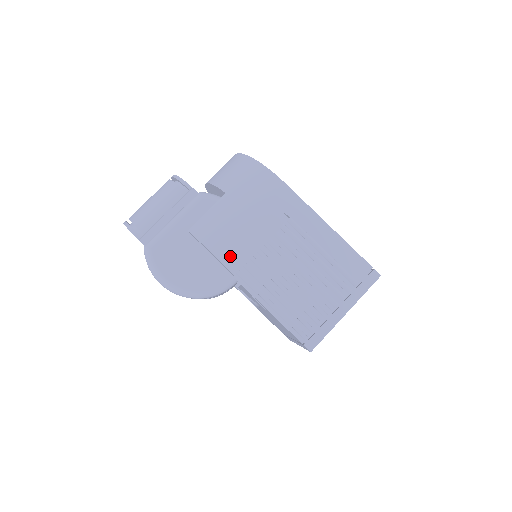
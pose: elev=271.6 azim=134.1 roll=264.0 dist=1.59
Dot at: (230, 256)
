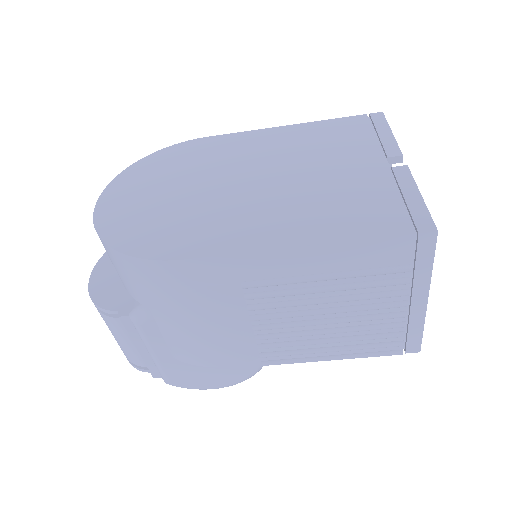
Dot at: (236, 355)
